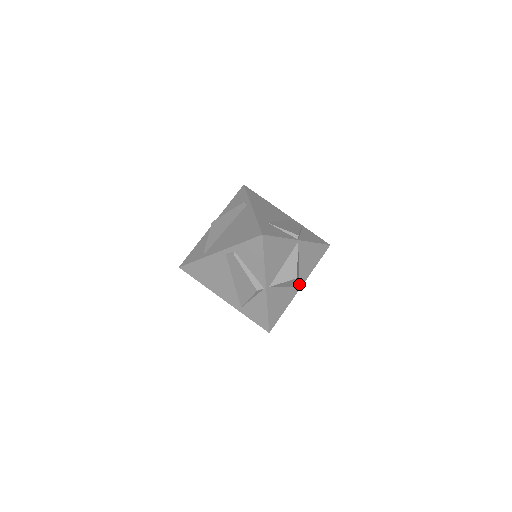
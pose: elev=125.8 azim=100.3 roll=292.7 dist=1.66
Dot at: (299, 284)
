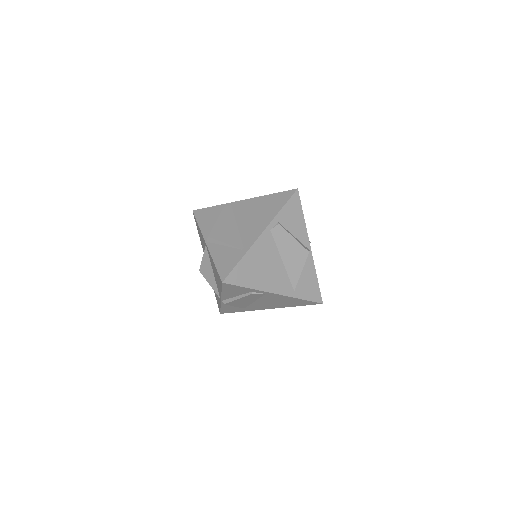
Dot at: occluded
